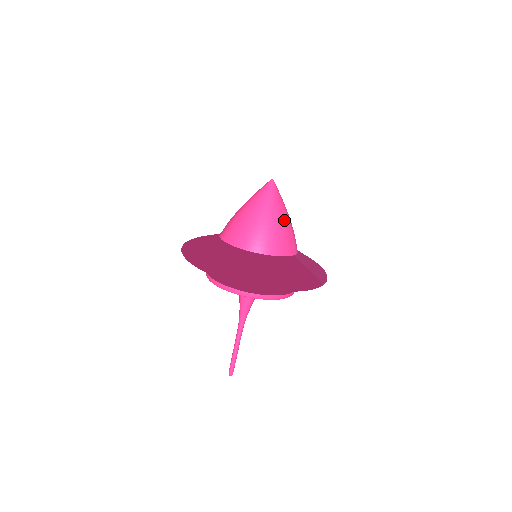
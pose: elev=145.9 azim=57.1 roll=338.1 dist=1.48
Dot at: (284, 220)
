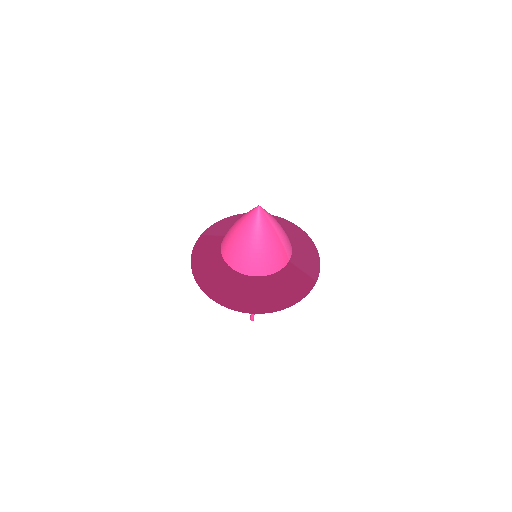
Dot at: (276, 240)
